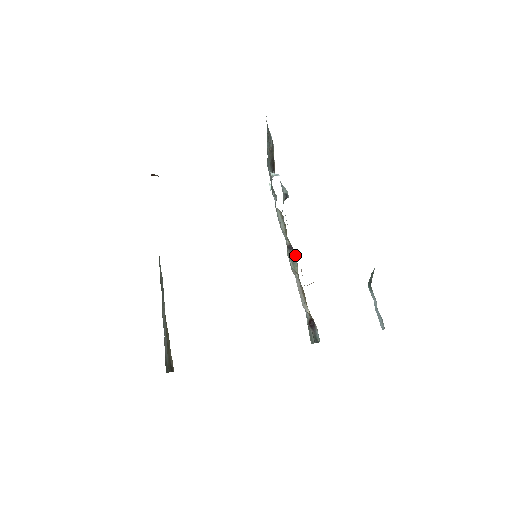
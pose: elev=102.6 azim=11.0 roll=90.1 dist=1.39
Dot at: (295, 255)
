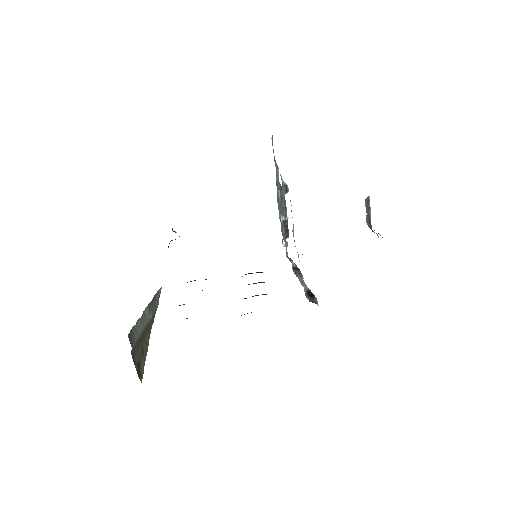
Dot at: occluded
